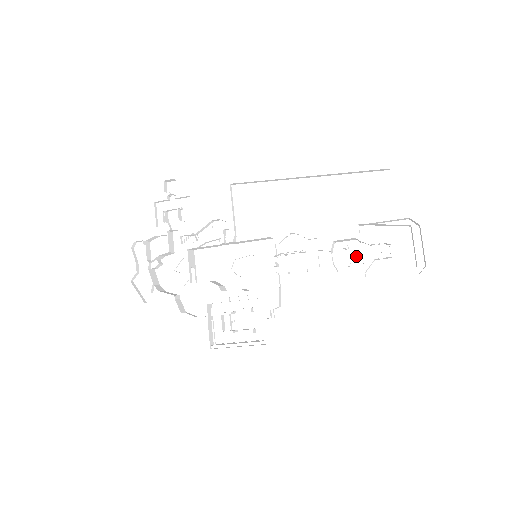
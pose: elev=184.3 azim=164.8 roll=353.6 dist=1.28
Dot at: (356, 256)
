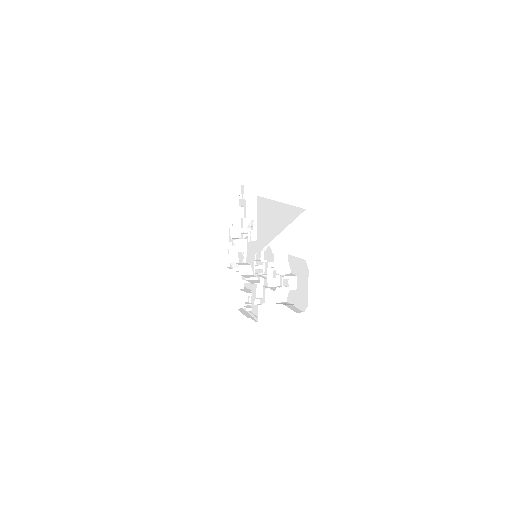
Dot at: (281, 279)
